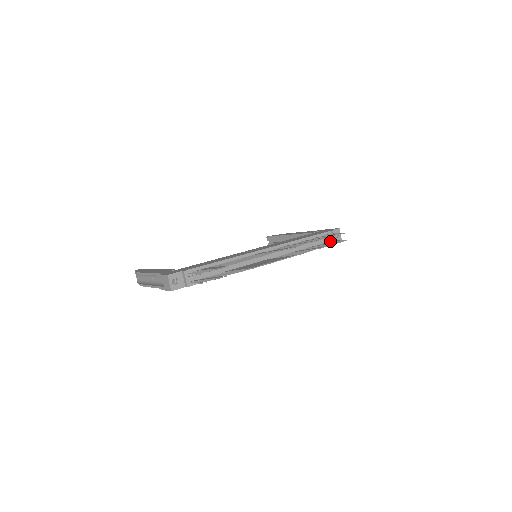
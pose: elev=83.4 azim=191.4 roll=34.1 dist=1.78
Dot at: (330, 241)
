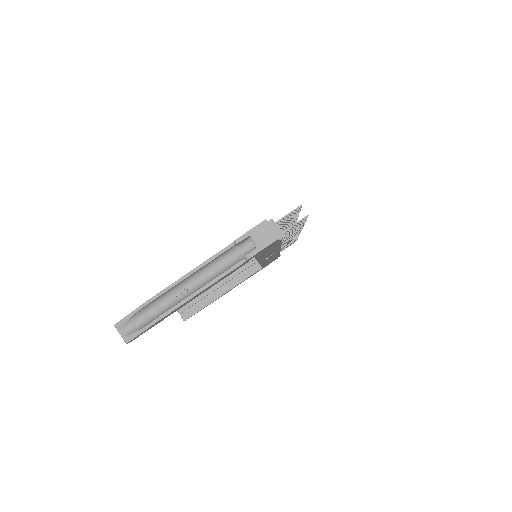
Dot at: occluded
